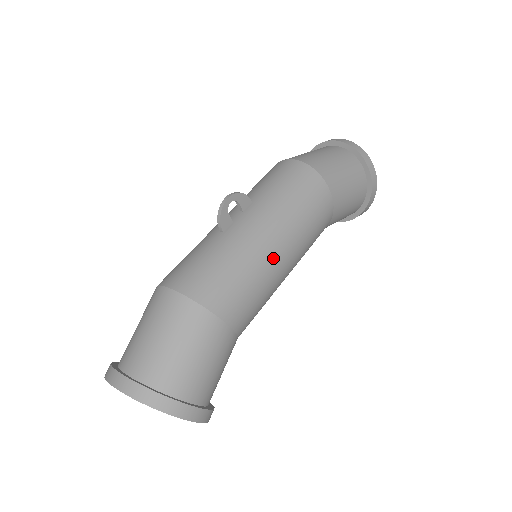
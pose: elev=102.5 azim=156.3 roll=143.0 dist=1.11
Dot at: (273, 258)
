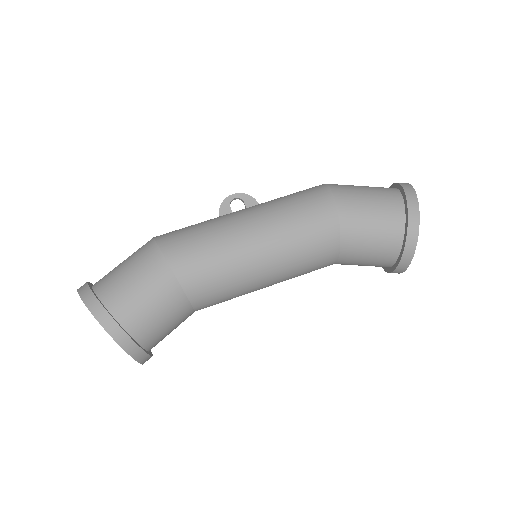
Dot at: (238, 230)
